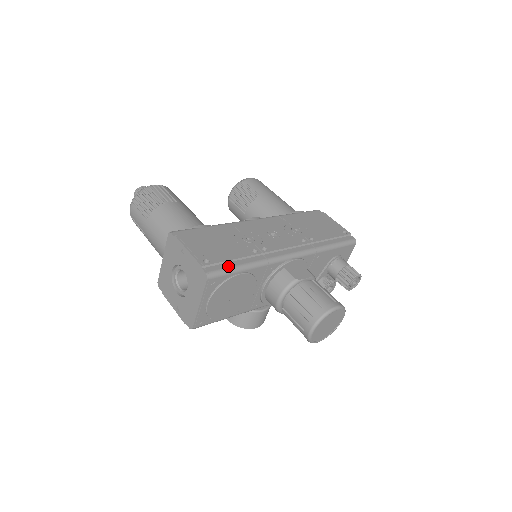
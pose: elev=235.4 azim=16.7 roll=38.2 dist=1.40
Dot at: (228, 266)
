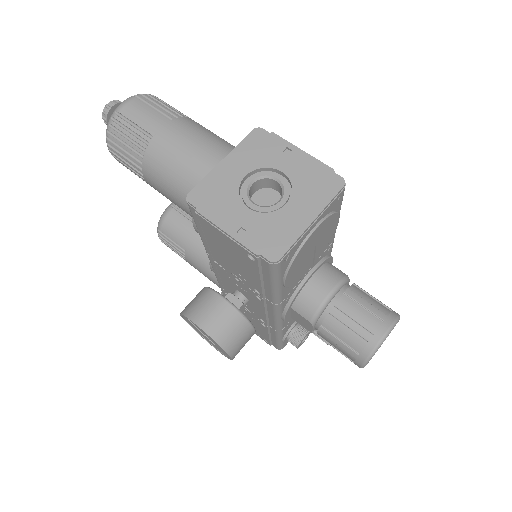
Dot at: occluded
